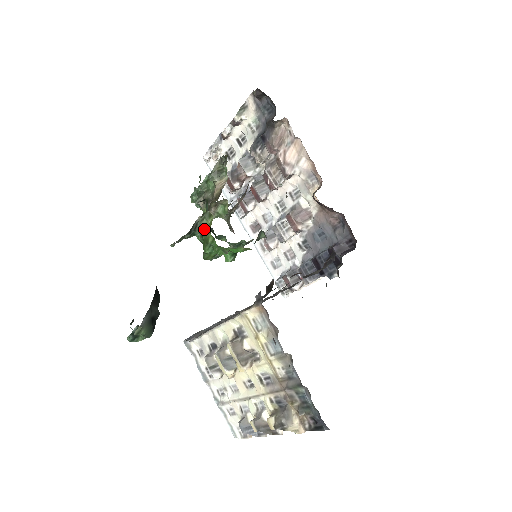
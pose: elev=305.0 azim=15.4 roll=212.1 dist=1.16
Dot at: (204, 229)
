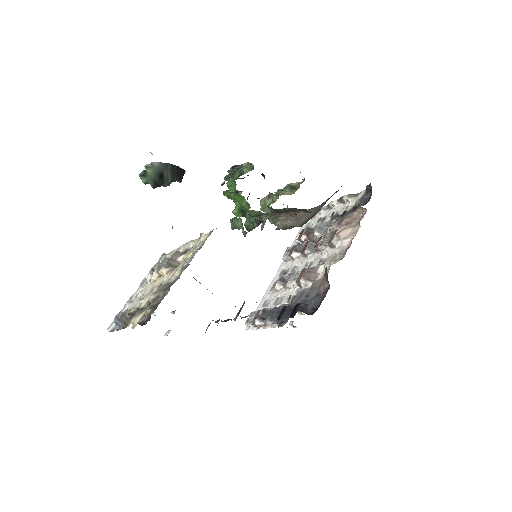
Dot at: (242, 174)
